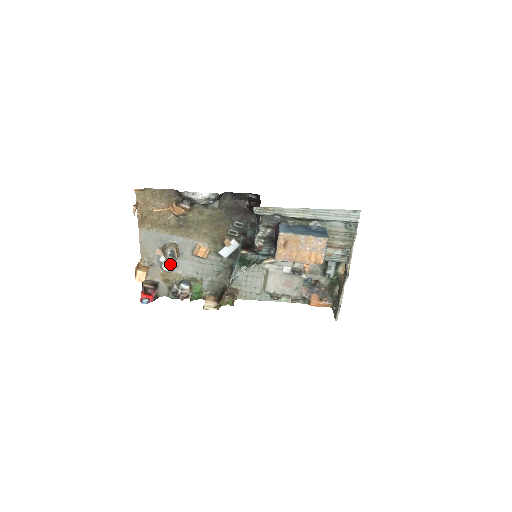
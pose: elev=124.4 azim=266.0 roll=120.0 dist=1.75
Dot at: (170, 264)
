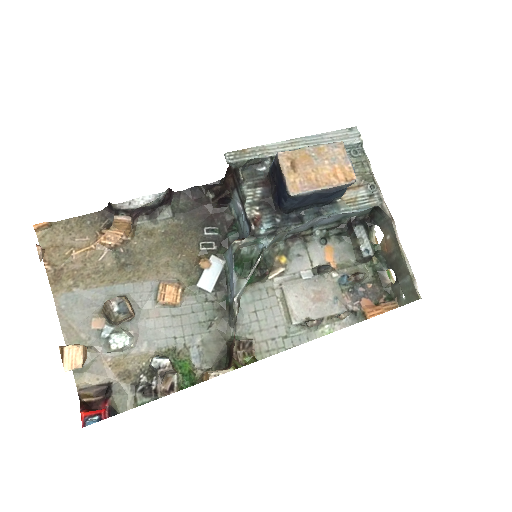
Dot at: (123, 333)
